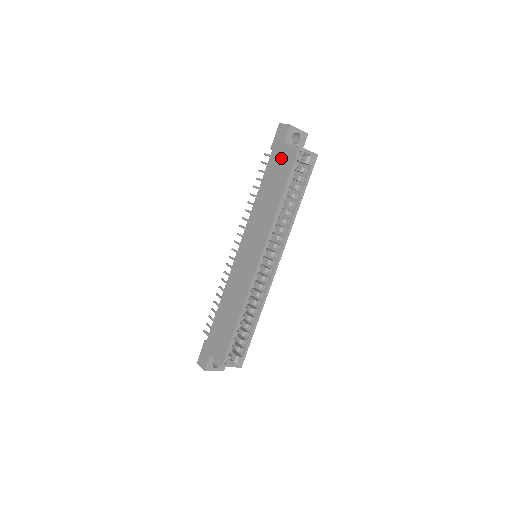
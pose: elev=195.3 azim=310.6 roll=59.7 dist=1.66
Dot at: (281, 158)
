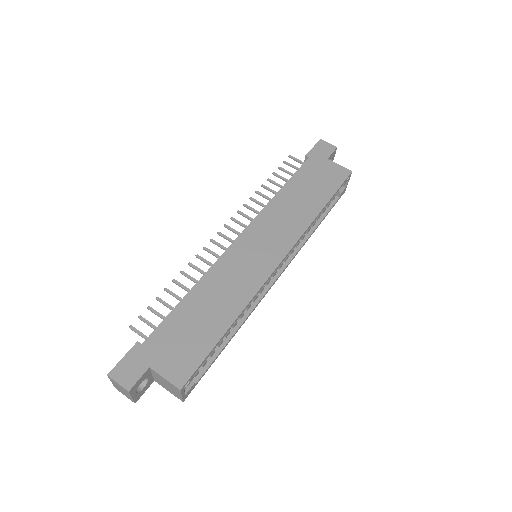
Dot at: (324, 170)
